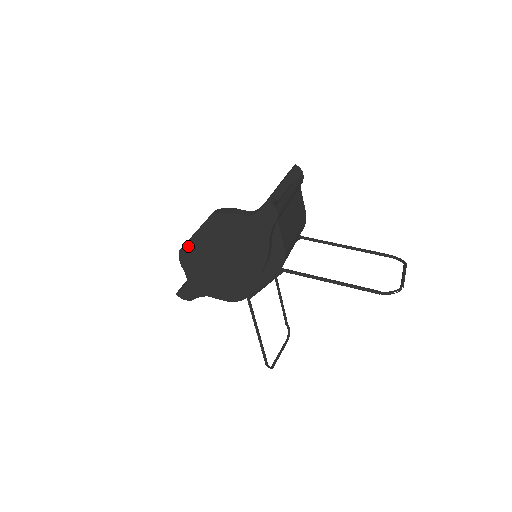
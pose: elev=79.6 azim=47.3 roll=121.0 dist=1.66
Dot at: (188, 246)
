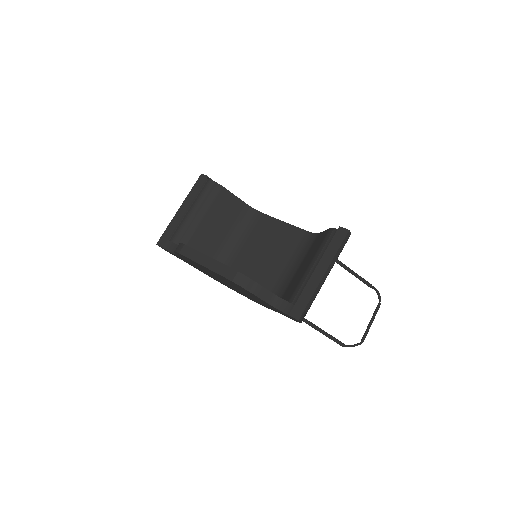
Dot at: (191, 260)
